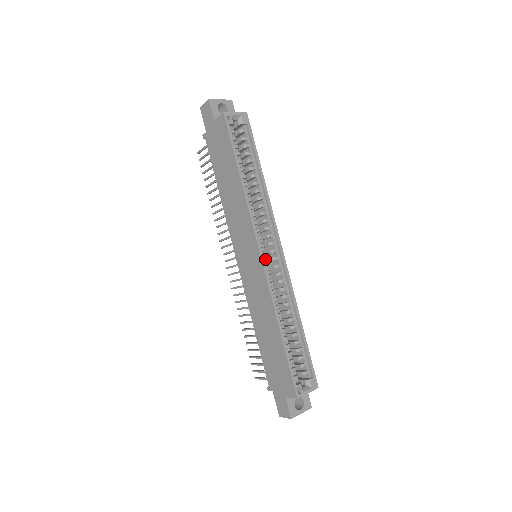
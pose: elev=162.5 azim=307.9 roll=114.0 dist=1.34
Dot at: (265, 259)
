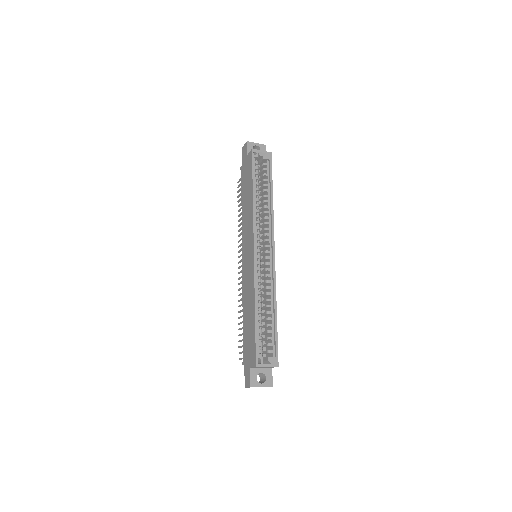
Dot at: (258, 255)
